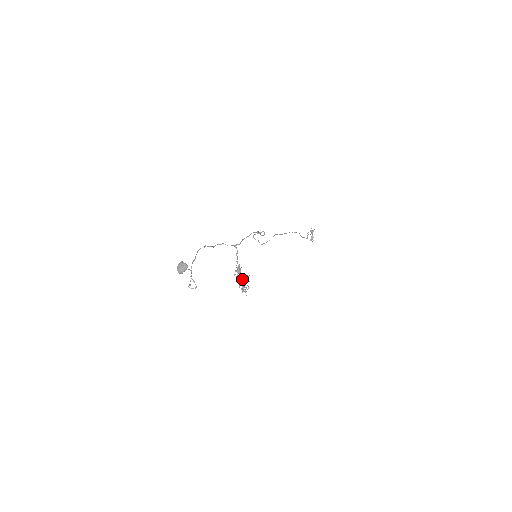
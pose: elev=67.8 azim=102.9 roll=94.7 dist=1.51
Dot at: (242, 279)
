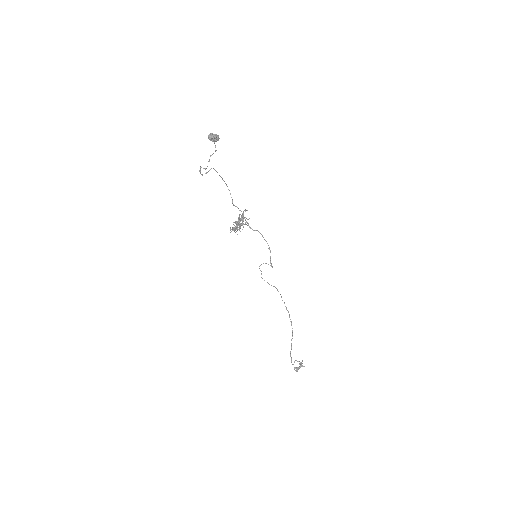
Dot at: occluded
